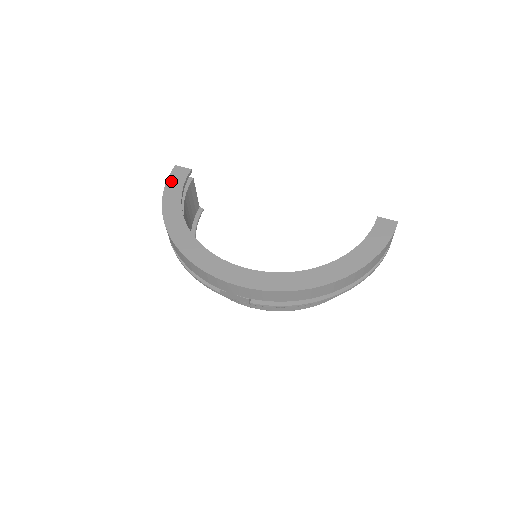
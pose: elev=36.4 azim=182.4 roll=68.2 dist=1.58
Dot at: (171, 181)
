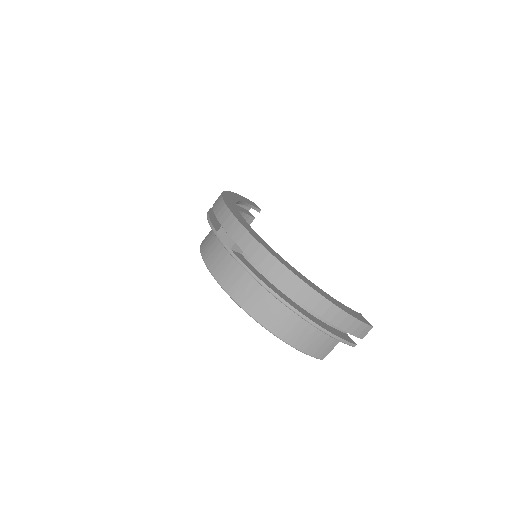
Dot at: (245, 198)
